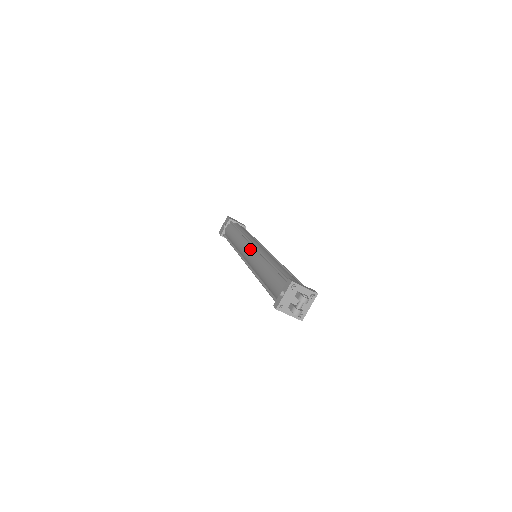
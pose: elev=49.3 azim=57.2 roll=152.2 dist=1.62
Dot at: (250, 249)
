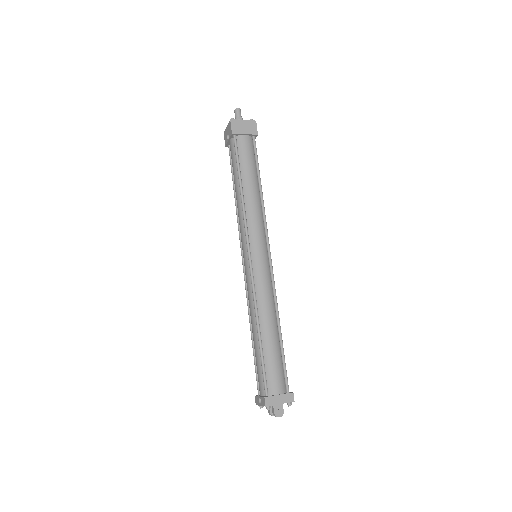
Dot at: (246, 260)
